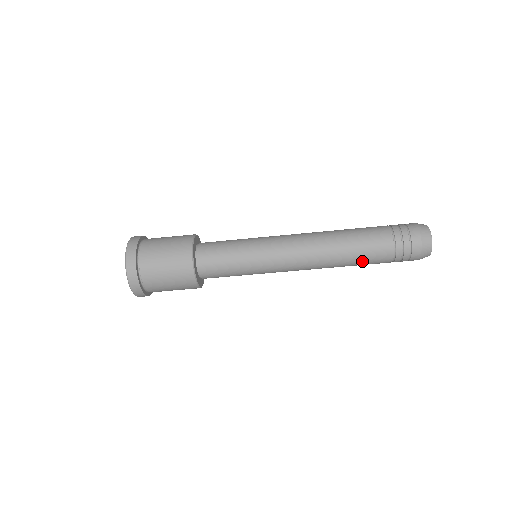
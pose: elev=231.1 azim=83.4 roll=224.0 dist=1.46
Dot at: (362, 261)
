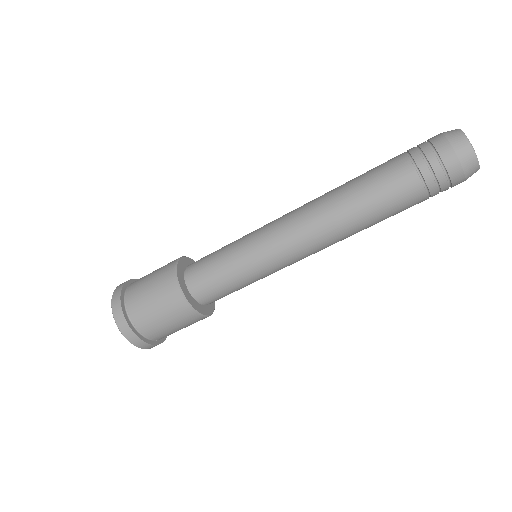
Dot at: (376, 196)
